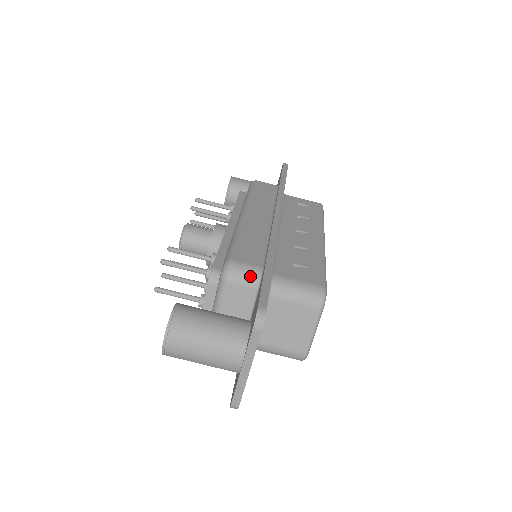
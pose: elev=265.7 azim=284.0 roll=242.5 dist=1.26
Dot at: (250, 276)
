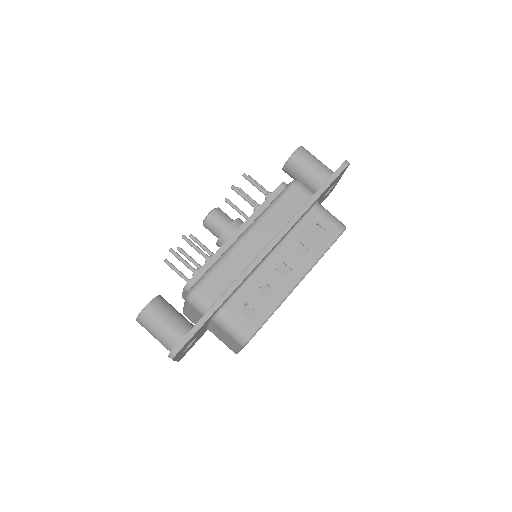
Dot at: (201, 308)
